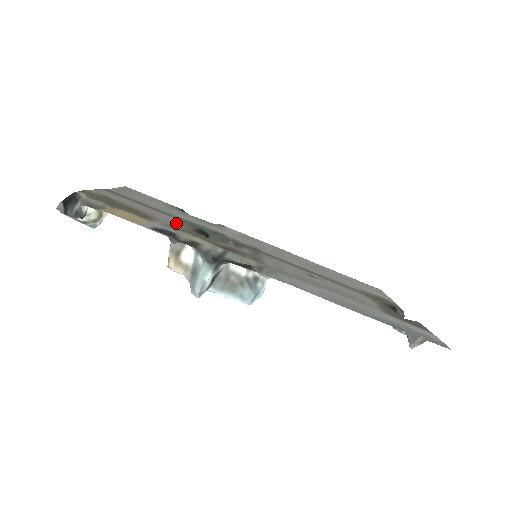
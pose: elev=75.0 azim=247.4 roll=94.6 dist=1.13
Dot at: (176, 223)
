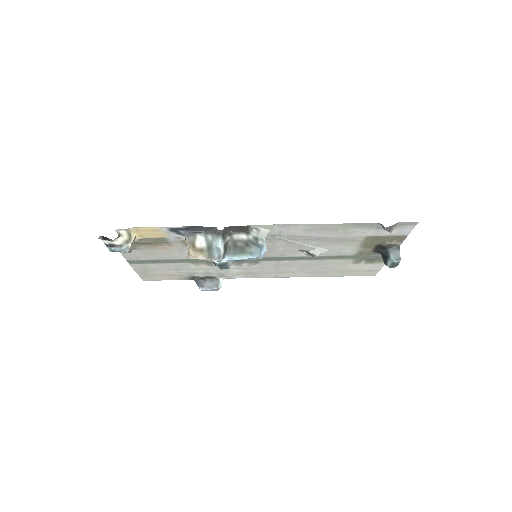
Dot at: occluded
